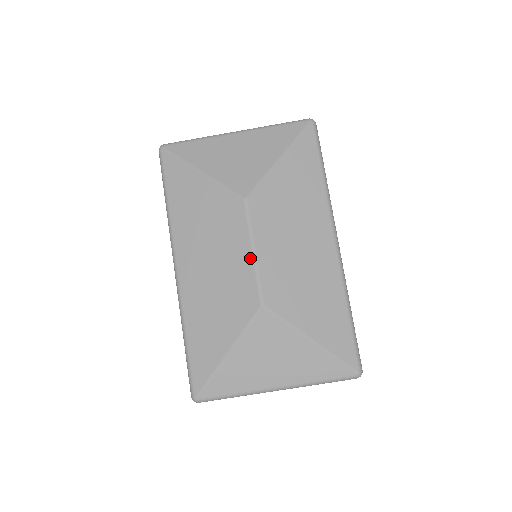
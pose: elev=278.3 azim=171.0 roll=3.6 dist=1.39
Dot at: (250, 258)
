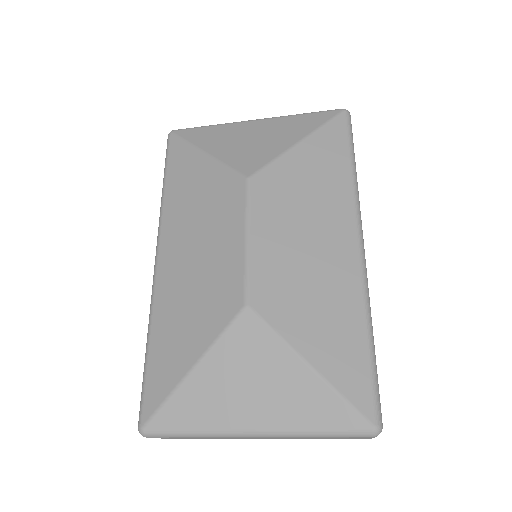
Dot at: (241, 246)
